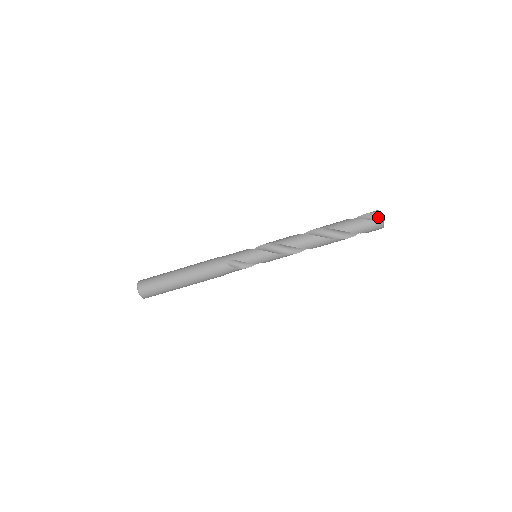
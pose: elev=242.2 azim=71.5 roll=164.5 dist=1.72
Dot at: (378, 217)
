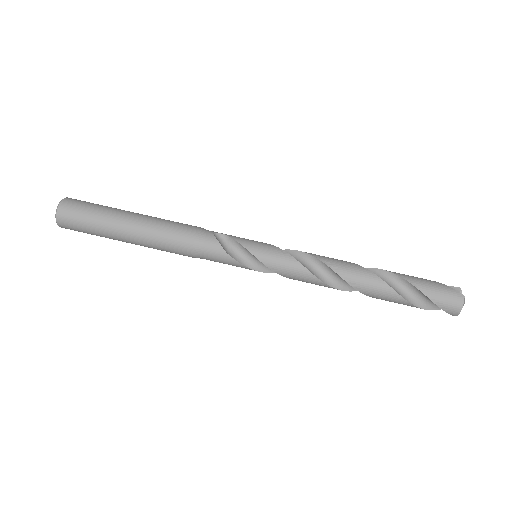
Dot at: occluded
